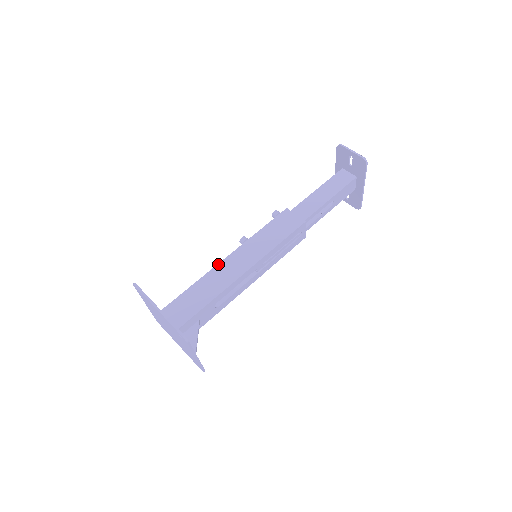
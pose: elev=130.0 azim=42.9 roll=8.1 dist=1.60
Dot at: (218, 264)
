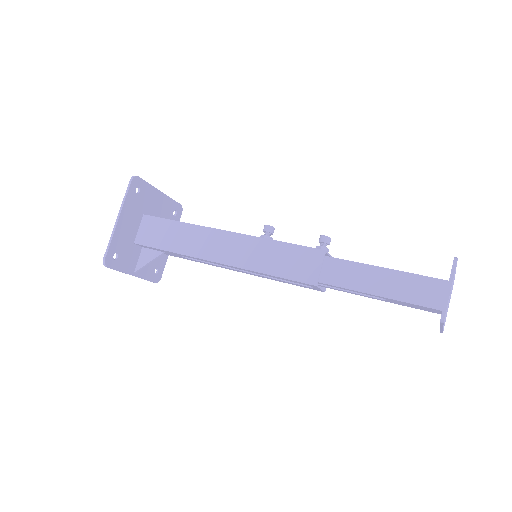
Dot at: (213, 228)
